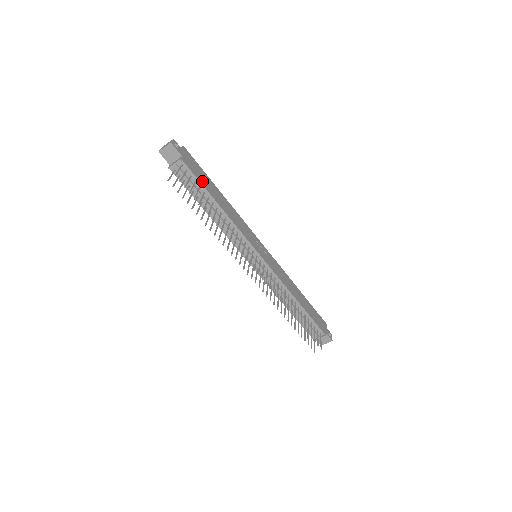
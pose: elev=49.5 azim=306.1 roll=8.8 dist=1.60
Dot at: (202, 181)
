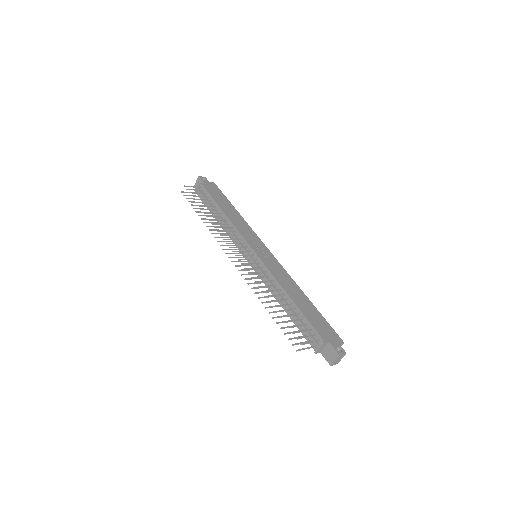
Dot at: (215, 197)
